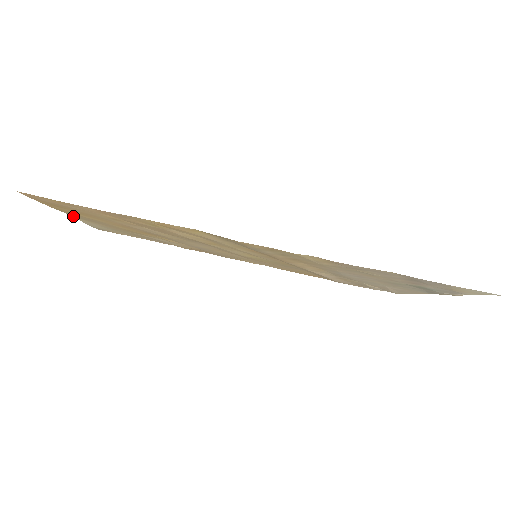
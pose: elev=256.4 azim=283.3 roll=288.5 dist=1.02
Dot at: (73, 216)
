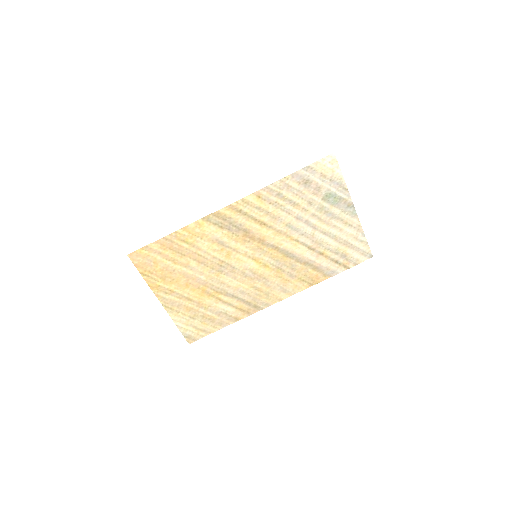
Dot at: (164, 307)
